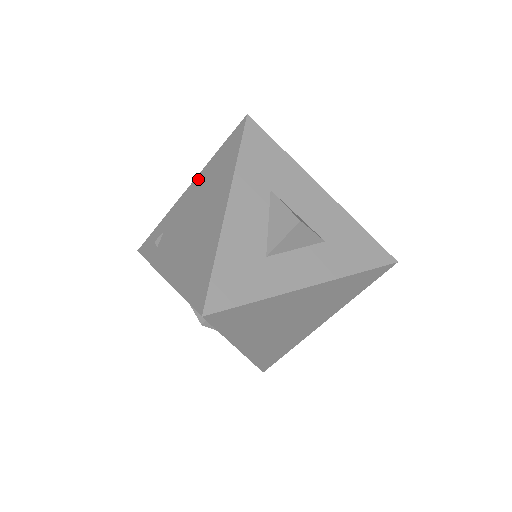
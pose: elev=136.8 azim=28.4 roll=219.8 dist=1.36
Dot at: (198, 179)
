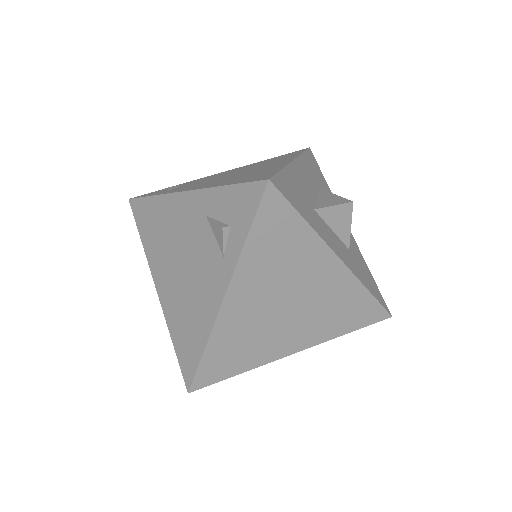
Dot at: (242, 167)
